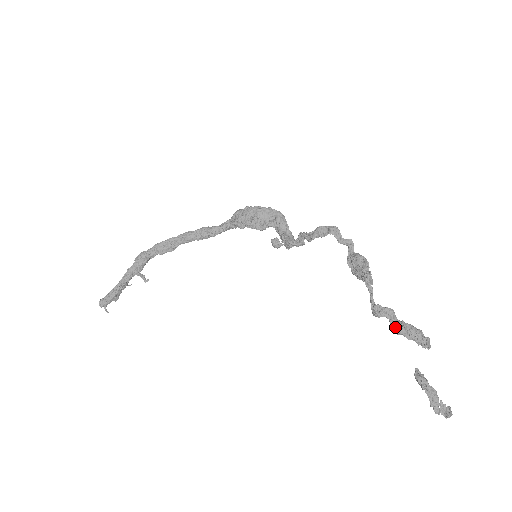
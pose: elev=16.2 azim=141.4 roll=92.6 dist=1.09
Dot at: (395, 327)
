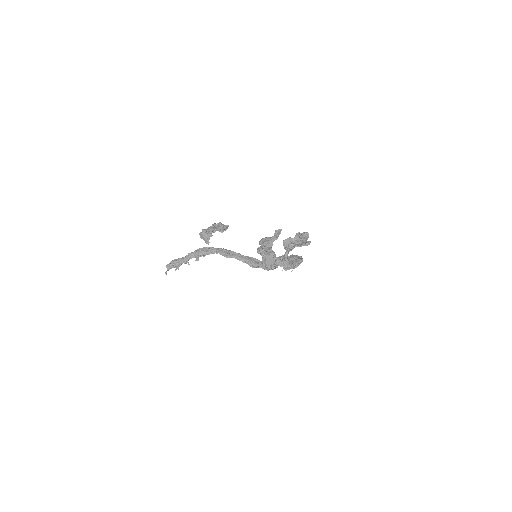
Dot at: (261, 246)
